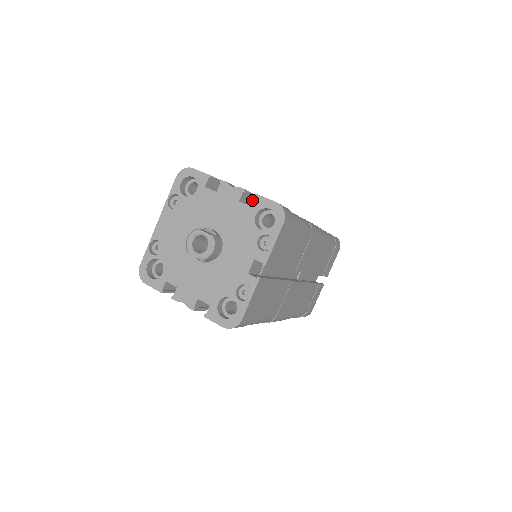
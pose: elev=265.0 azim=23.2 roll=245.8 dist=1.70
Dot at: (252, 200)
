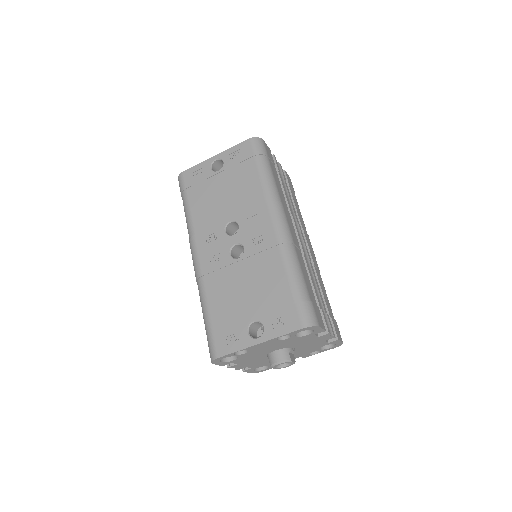
Dot at: occluded
